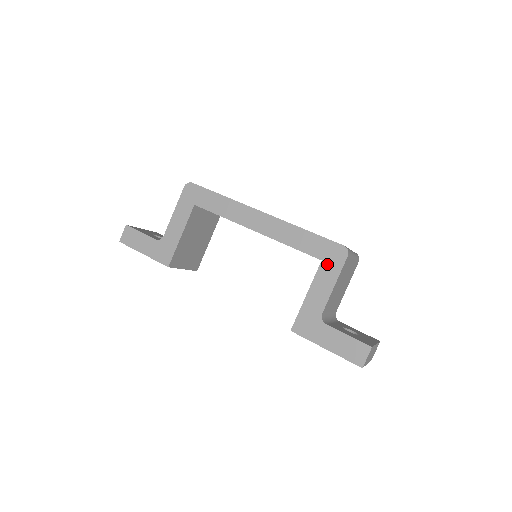
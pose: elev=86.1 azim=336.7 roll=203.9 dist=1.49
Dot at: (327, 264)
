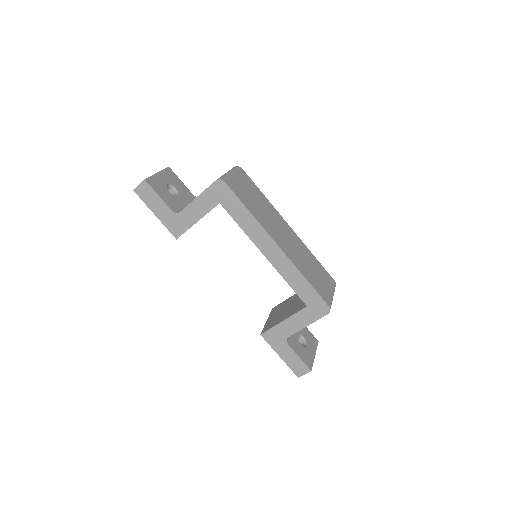
Dot at: (310, 311)
